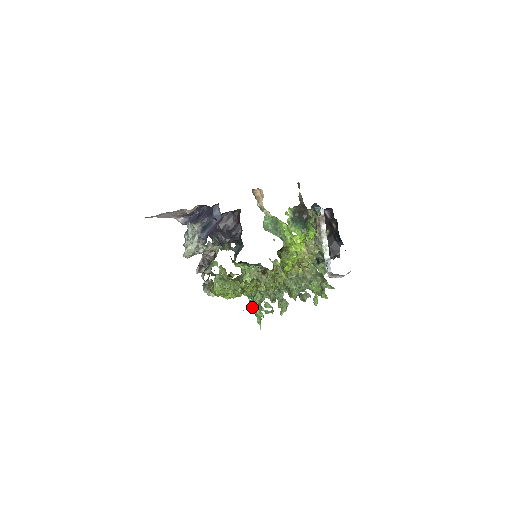
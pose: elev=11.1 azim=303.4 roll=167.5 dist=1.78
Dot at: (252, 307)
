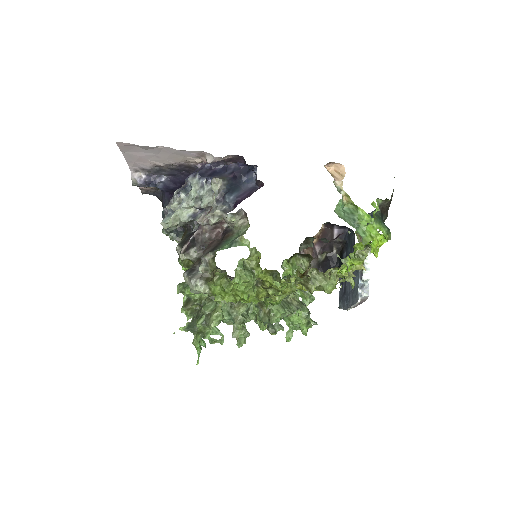
Dot at: (191, 330)
